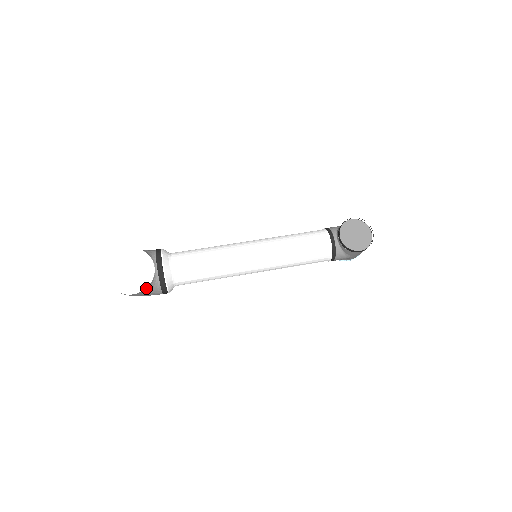
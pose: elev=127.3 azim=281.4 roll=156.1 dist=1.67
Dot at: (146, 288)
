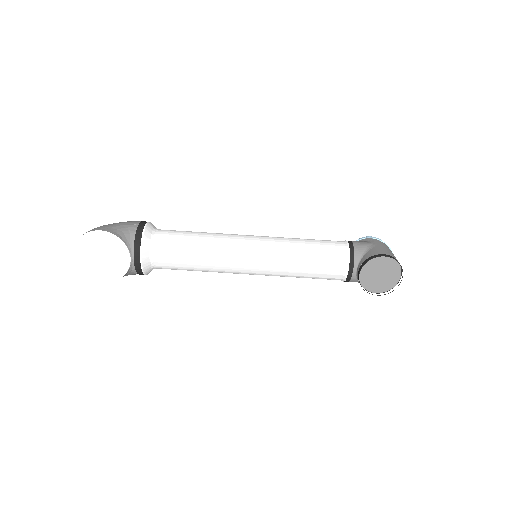
Dot at: occluded
